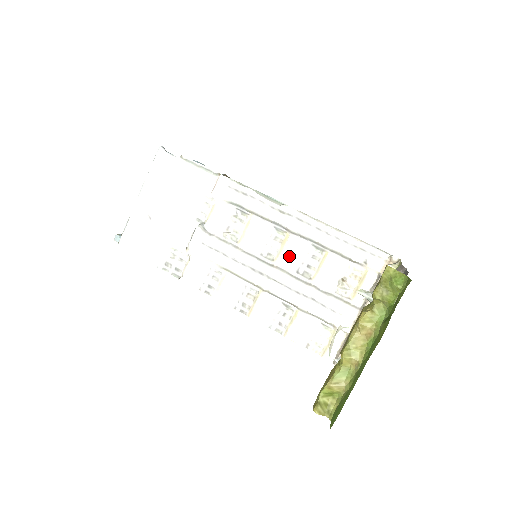
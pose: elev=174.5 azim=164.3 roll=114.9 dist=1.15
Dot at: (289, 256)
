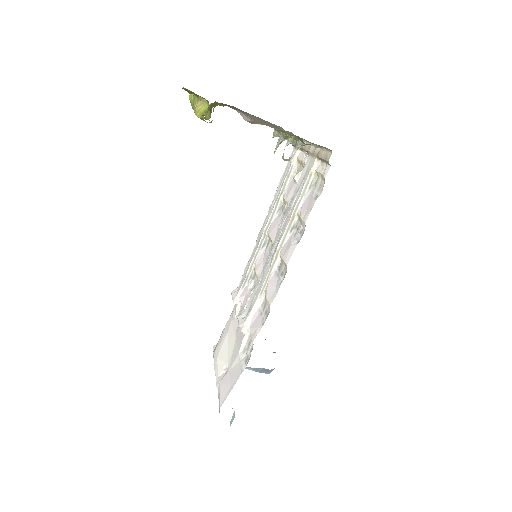
Dot at: (274, 231)
